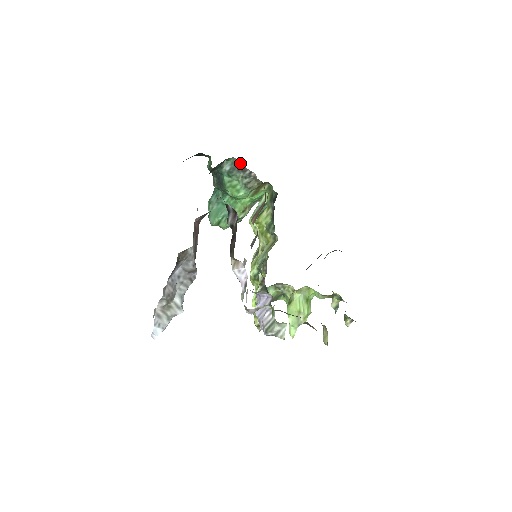
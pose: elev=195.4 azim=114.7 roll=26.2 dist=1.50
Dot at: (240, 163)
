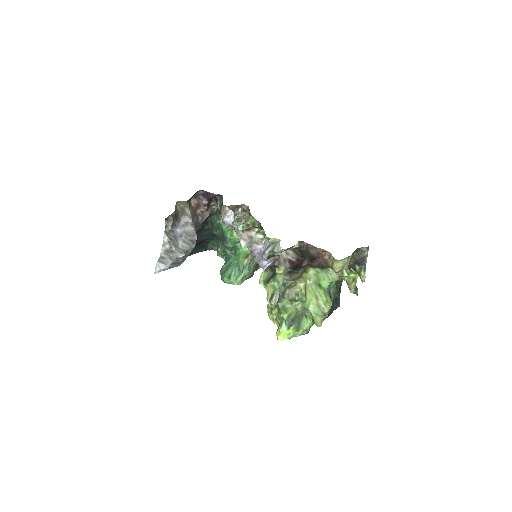
Dot at: occluded
